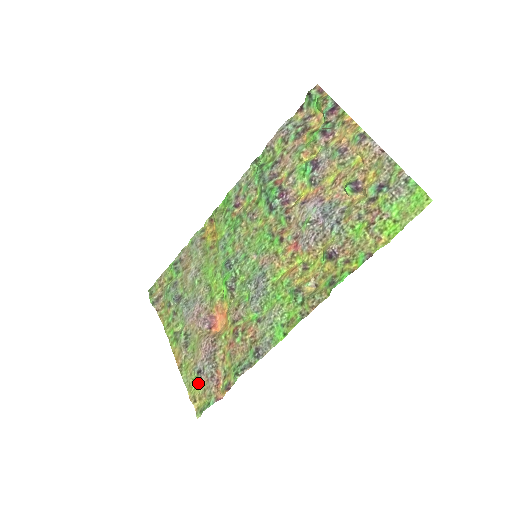
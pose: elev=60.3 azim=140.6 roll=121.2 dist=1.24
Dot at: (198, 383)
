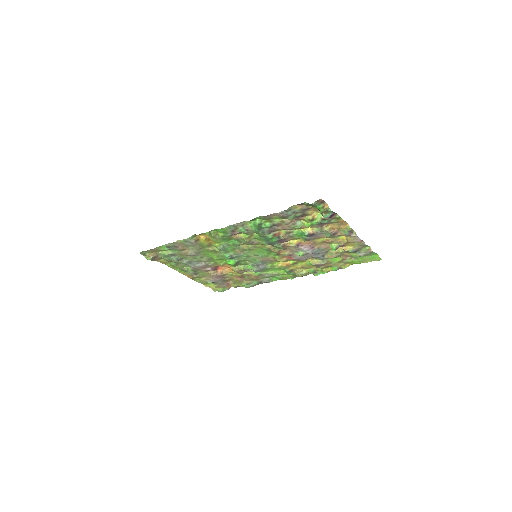
Dot at: (212, 284)
